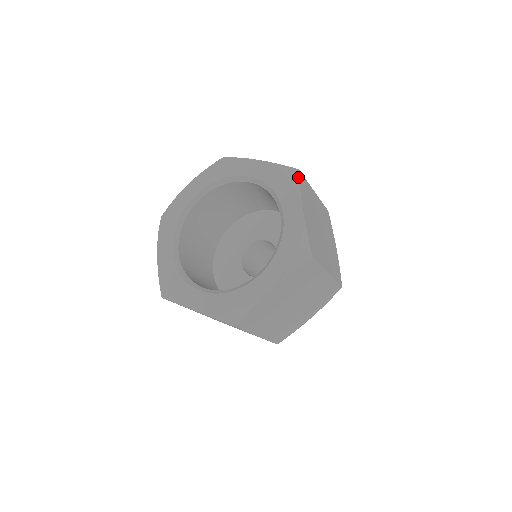
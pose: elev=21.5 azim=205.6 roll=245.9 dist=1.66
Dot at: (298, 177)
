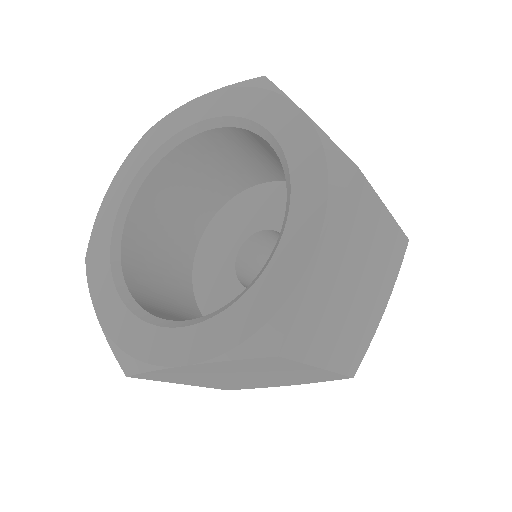
Dot at: (269, 81)
